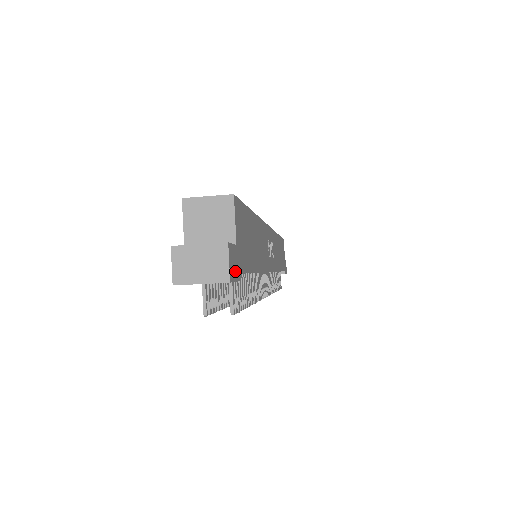
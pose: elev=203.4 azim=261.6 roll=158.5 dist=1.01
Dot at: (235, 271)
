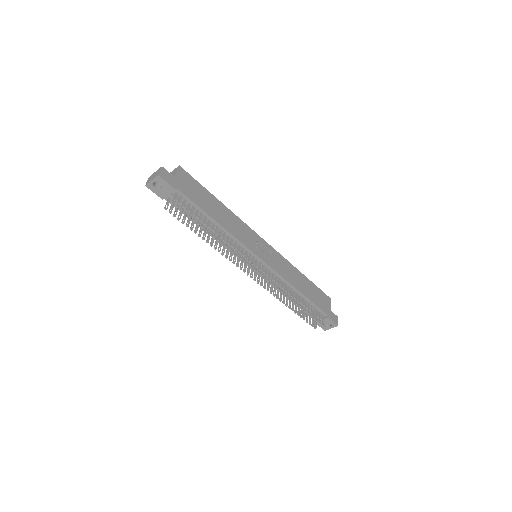
Dot at: (168, 180)
